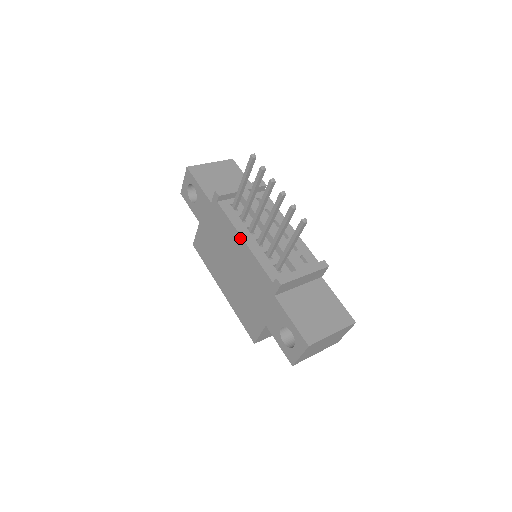
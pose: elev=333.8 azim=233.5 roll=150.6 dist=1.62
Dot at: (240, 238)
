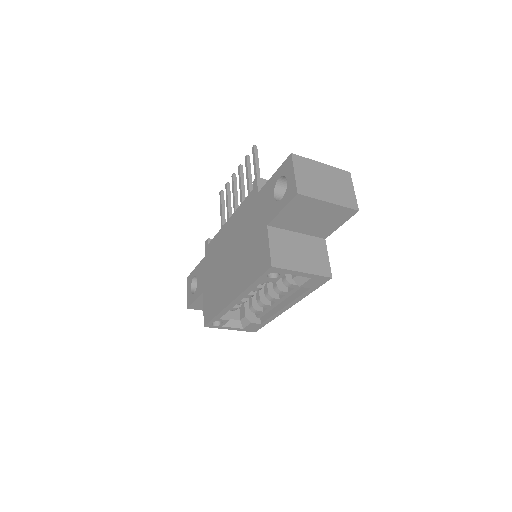
Dot at: (226, 224)
